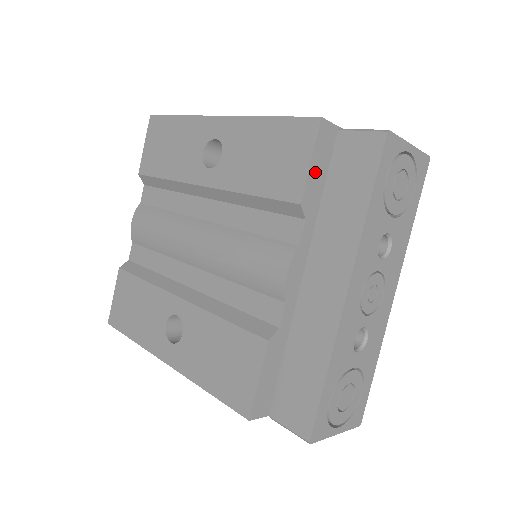
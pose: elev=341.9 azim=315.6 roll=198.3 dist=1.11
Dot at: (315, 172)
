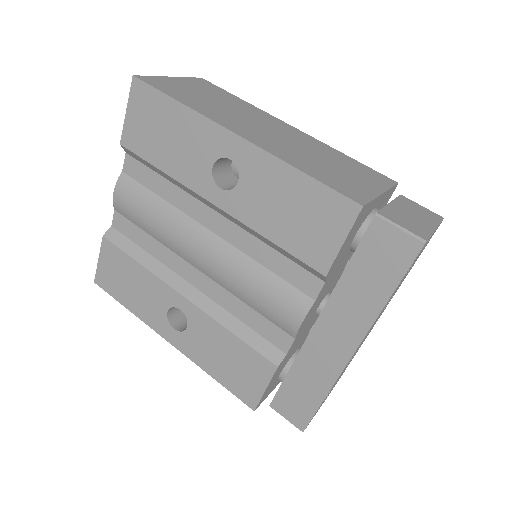
Dot at: (343, 247)
